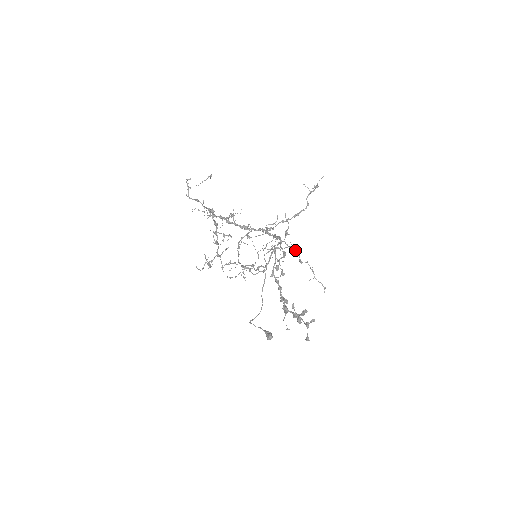
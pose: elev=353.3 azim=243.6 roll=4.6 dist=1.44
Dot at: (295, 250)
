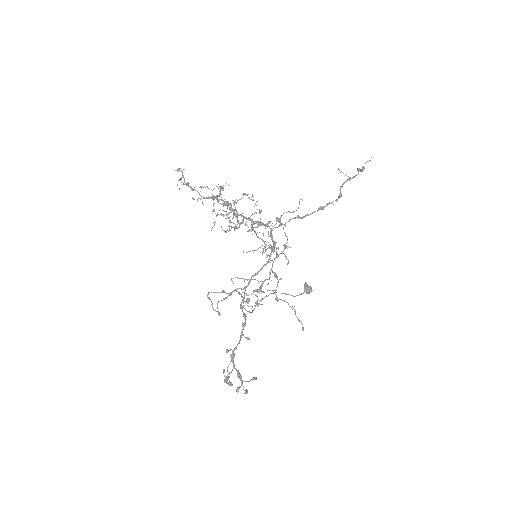
Dot at: (278, 281)
